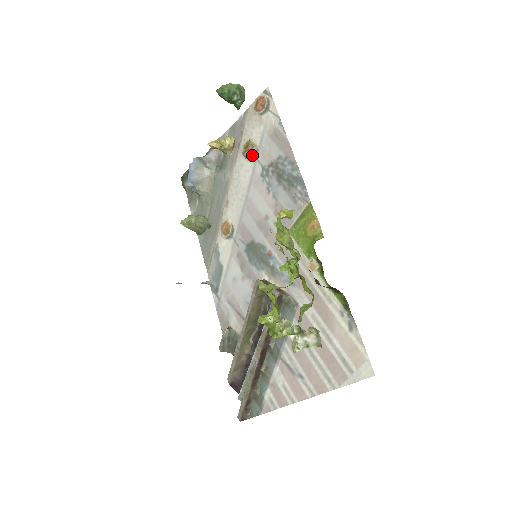
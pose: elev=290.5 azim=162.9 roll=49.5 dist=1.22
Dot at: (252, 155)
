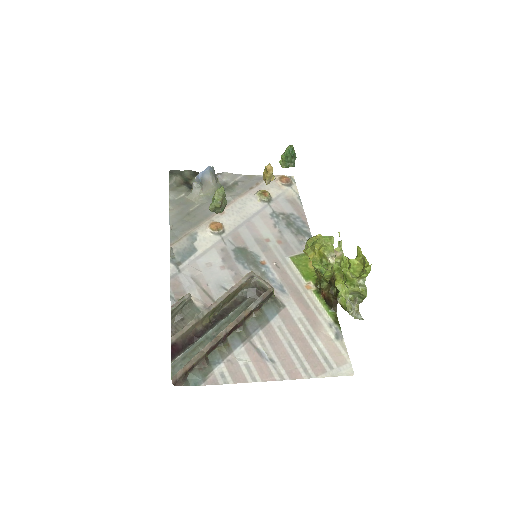
Dot at: (266, 199)
